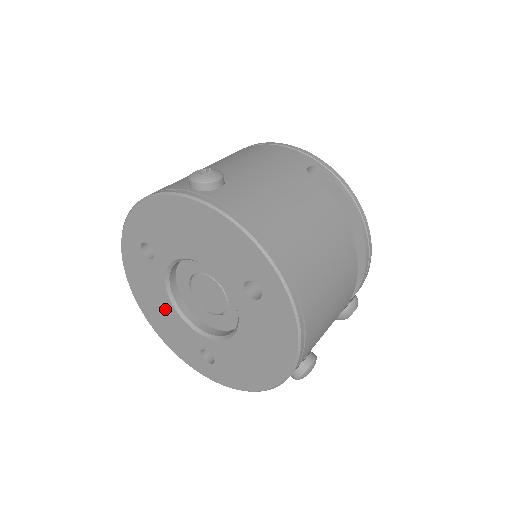
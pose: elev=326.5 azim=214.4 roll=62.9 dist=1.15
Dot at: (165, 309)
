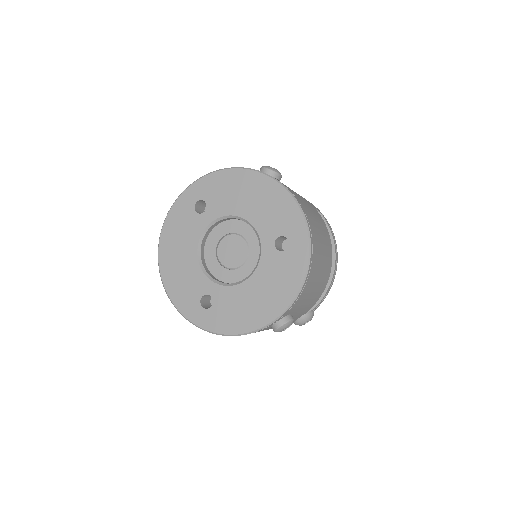
Dot at: (187, 257)
